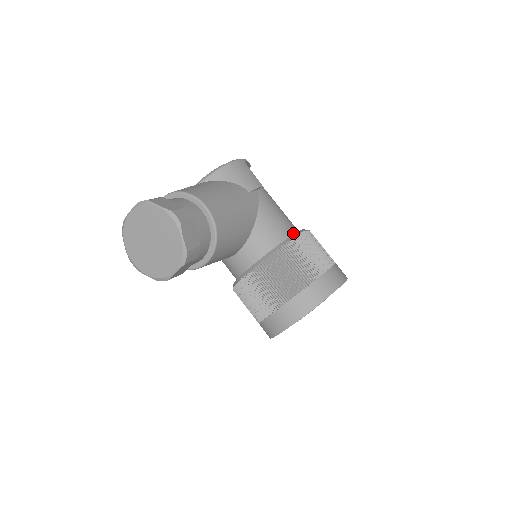
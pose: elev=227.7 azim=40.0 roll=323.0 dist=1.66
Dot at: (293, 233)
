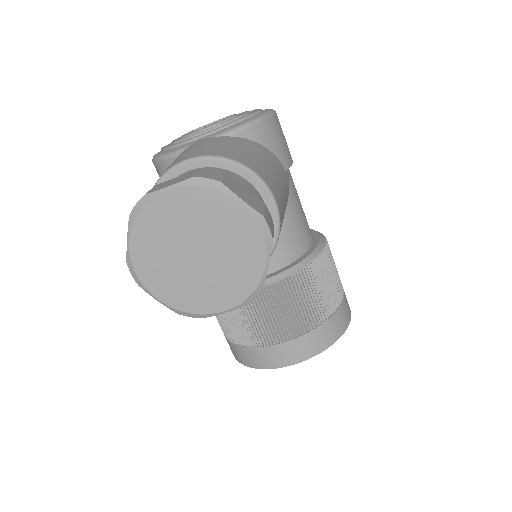
Dot at: (312, 238)
